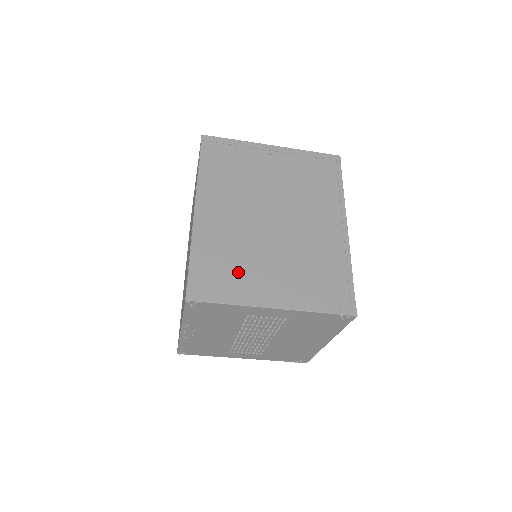
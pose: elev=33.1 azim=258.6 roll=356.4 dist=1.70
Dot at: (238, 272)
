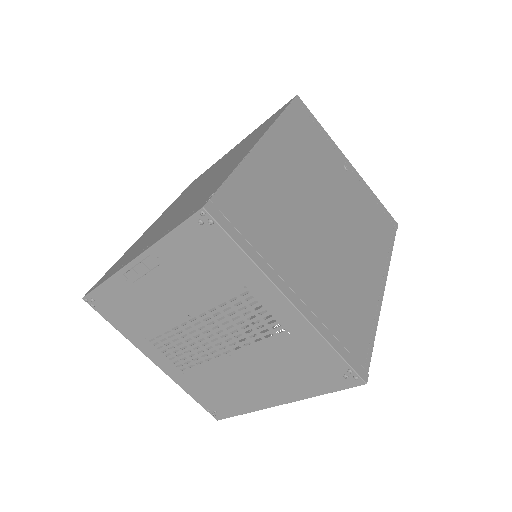
Dot at: (273, 233)
